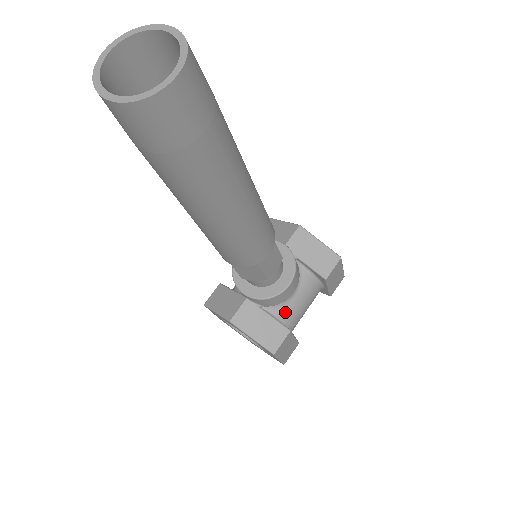
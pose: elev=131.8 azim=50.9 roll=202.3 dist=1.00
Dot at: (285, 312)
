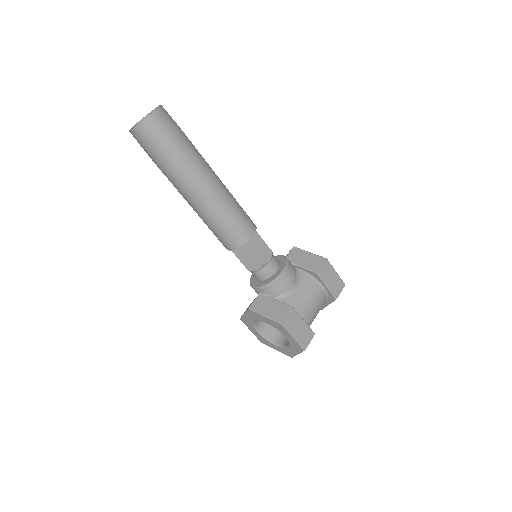
Dot at: (291, 301)
